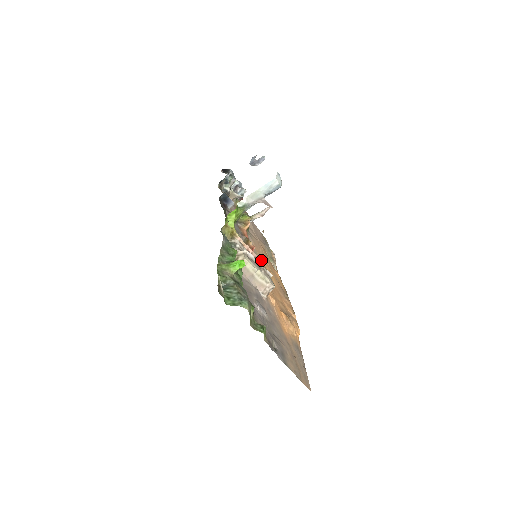
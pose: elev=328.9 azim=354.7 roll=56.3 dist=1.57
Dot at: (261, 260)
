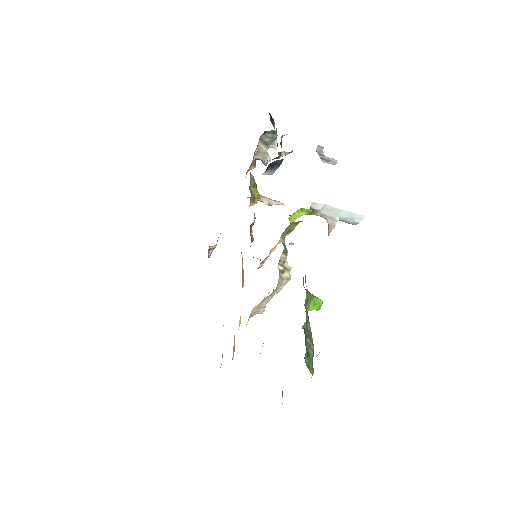
Dot at: (260, 267)
